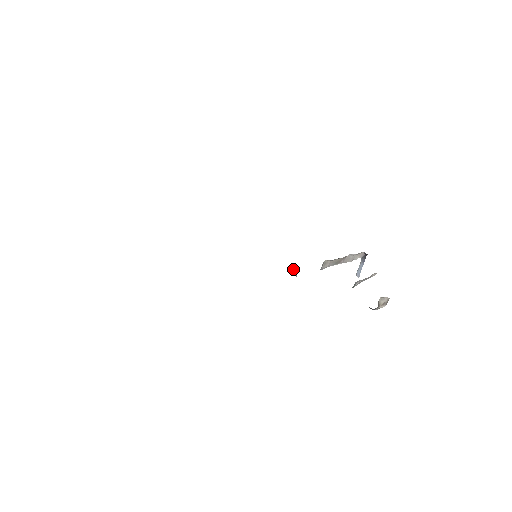
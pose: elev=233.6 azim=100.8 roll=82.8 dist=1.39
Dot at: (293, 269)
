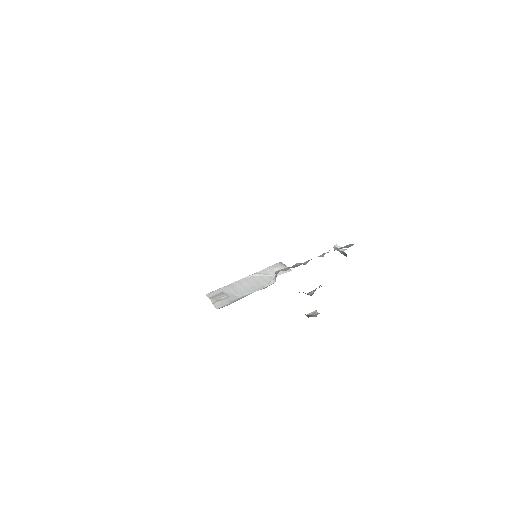
Dot at: (276, 275)
